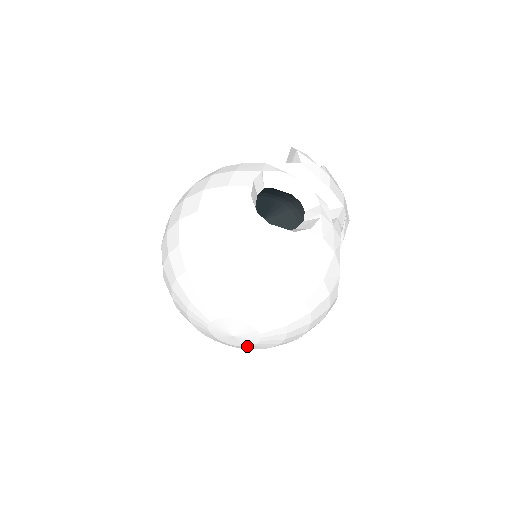
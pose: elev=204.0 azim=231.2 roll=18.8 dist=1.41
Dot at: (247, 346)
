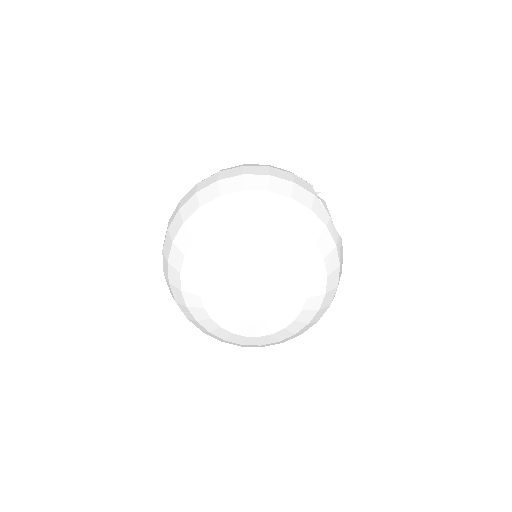
Dot at: (248, 320)
